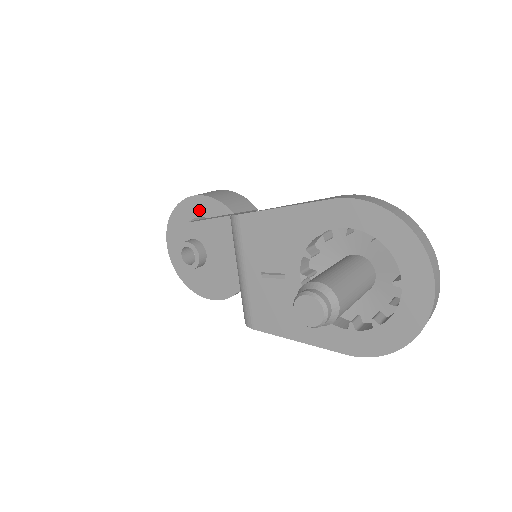
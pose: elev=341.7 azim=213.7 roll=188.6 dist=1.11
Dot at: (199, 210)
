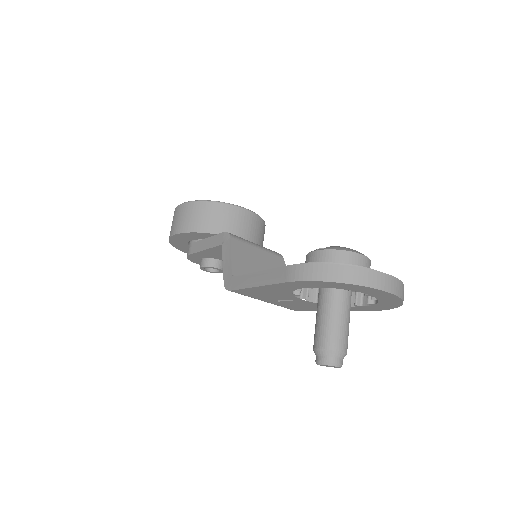
Dot at: (187, 239)
